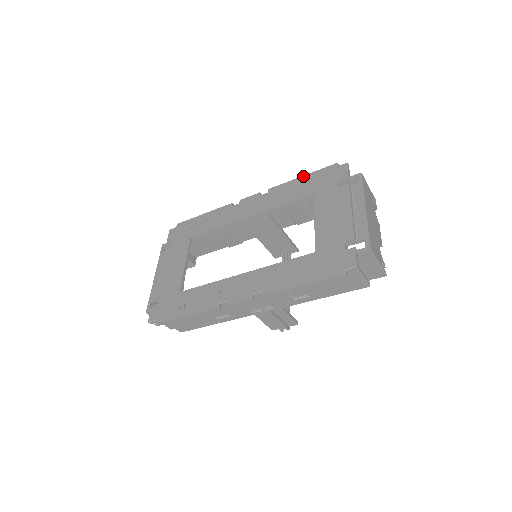
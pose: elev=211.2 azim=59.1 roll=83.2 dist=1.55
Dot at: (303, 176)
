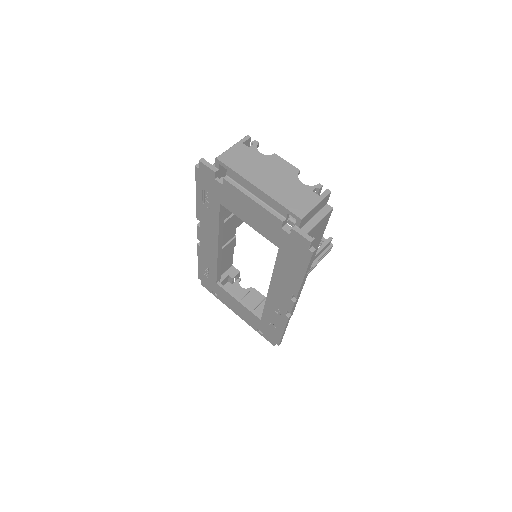
Dot at: (196, 194)
